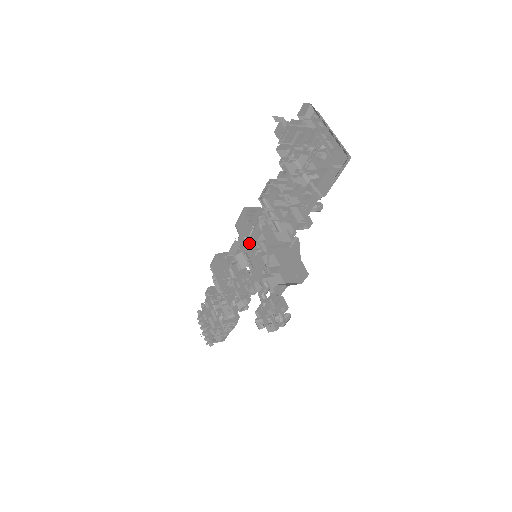
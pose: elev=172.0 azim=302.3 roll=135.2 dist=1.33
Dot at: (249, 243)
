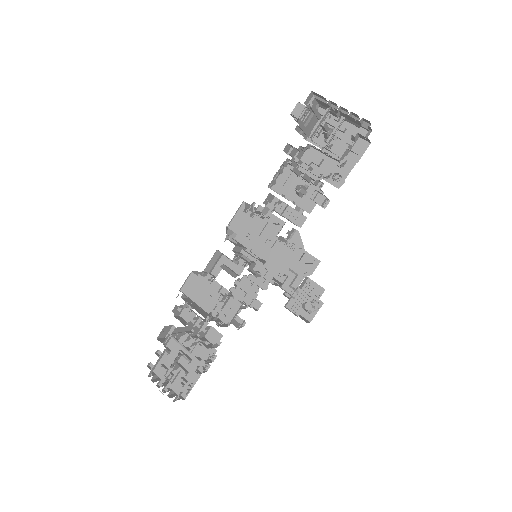
Dot at: (257, 237)
